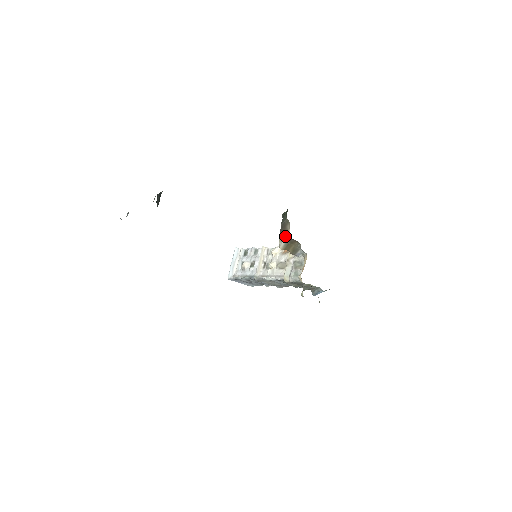
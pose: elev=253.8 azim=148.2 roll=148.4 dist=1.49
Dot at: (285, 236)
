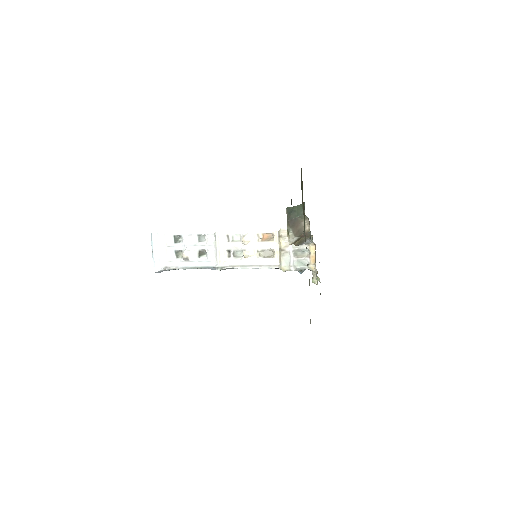
Dot at: (300, 233)
